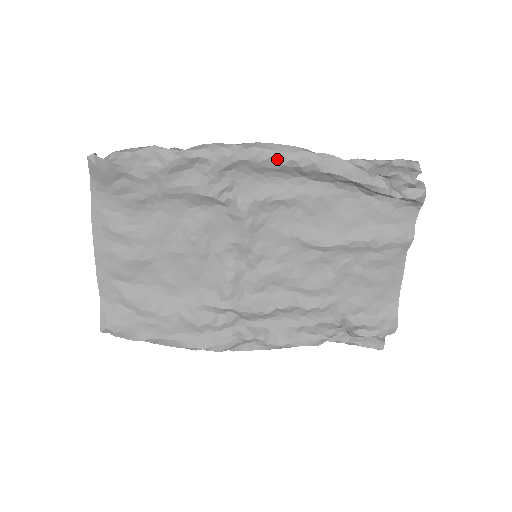
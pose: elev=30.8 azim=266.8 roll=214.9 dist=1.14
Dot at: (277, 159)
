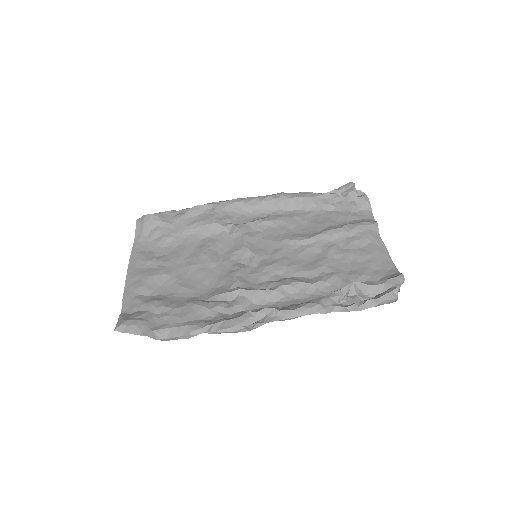
Dot at: (258, 199)
